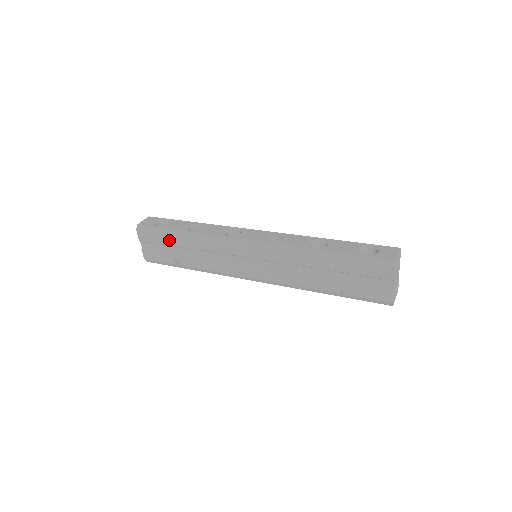
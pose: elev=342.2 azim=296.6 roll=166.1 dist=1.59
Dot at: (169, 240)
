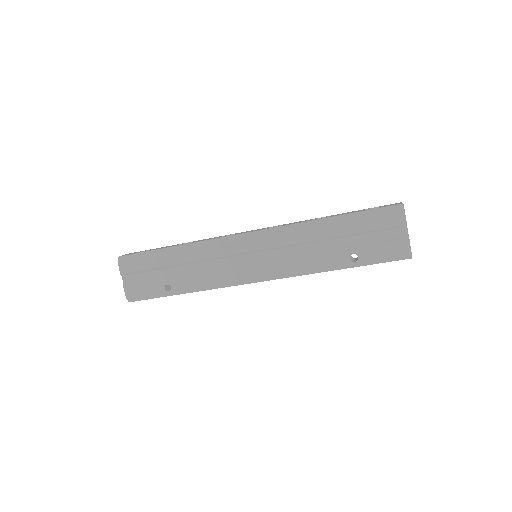
Dot at: (157, 262)
